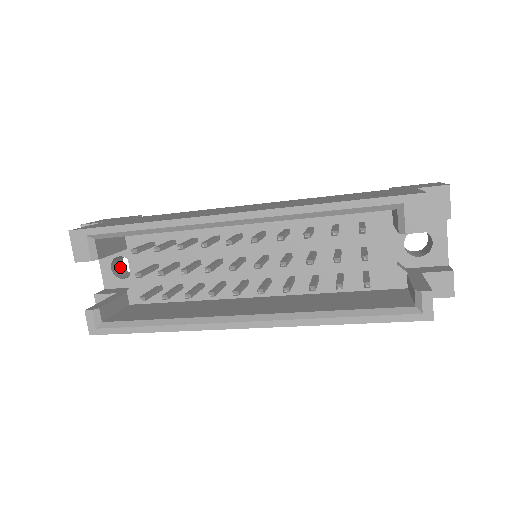
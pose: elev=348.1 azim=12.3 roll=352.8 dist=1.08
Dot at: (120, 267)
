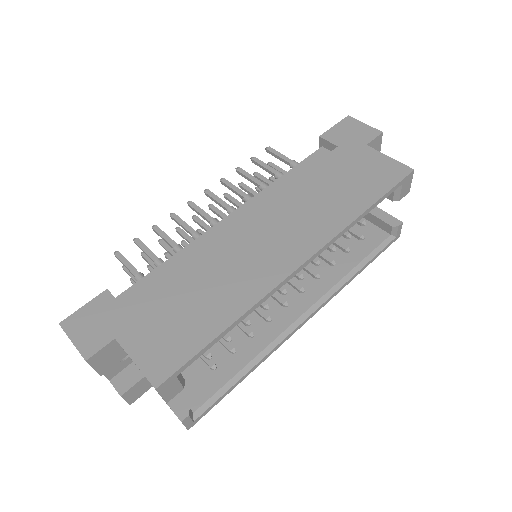
Dot at: occluded
